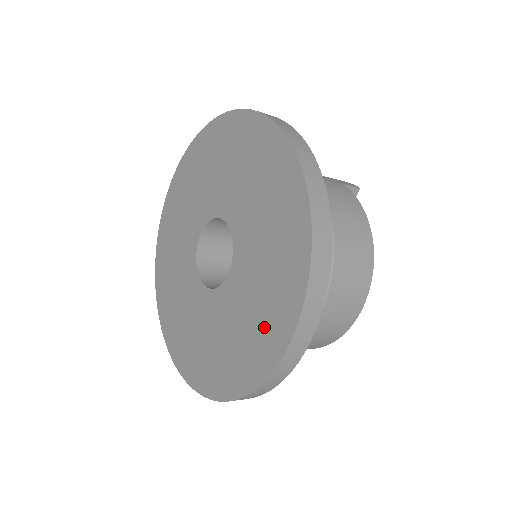
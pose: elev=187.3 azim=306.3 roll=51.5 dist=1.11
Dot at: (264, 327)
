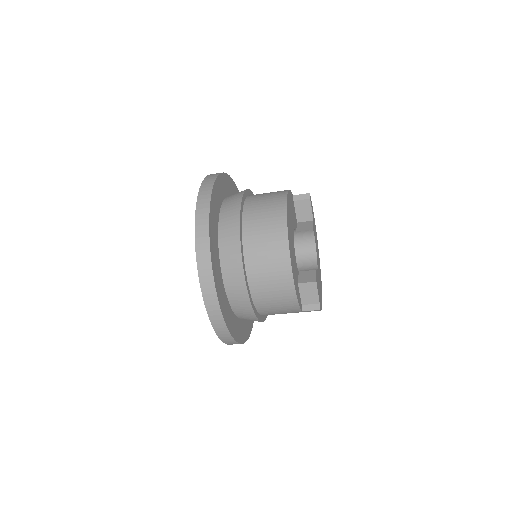
Dot at: occluded
